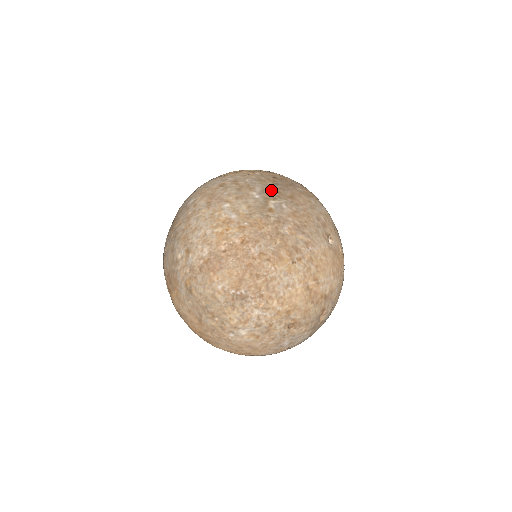
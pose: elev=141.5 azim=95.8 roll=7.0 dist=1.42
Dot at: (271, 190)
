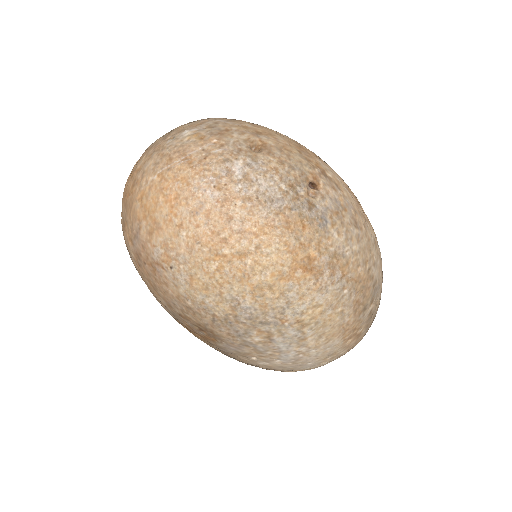
Dot at: occluded
